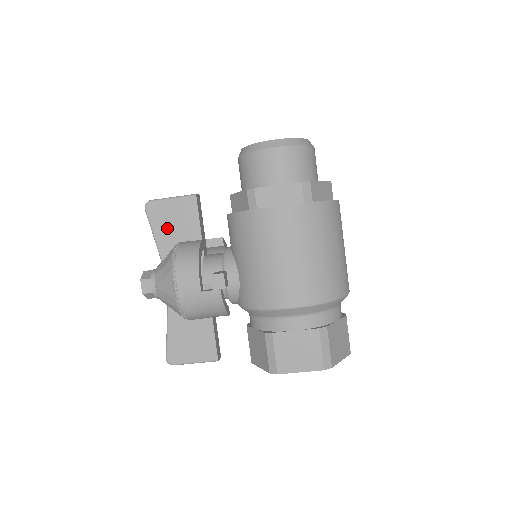
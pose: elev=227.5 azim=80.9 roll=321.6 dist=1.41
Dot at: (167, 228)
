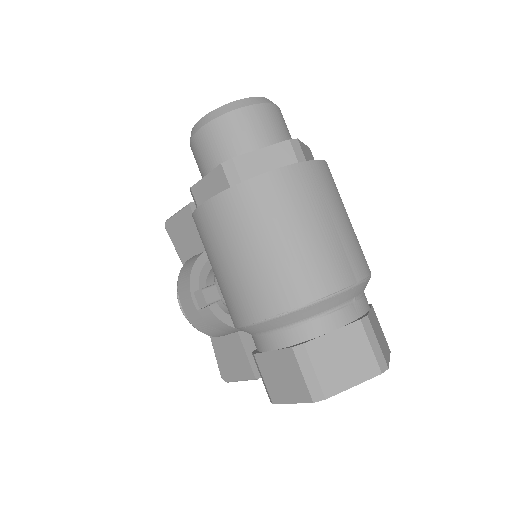
Dot at: (183, 244)
